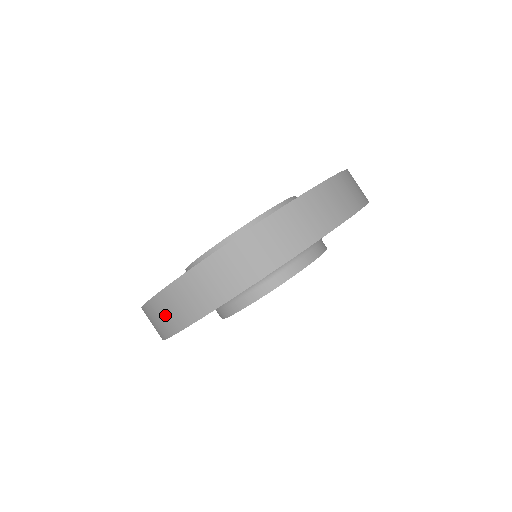
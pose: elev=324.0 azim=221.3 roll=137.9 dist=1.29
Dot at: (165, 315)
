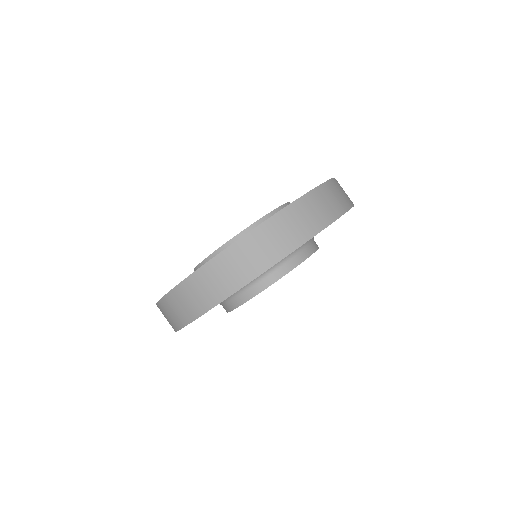
Dot at: (206, 288)
